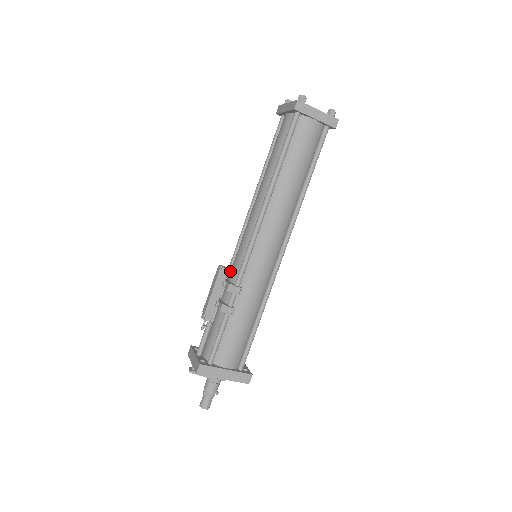
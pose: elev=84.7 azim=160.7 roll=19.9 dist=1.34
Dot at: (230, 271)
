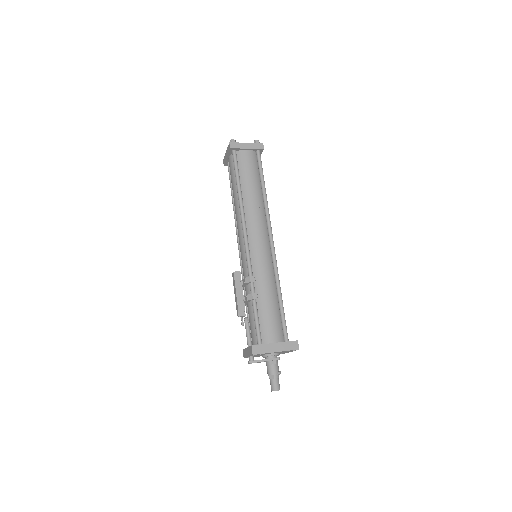
Dot at: occluded
